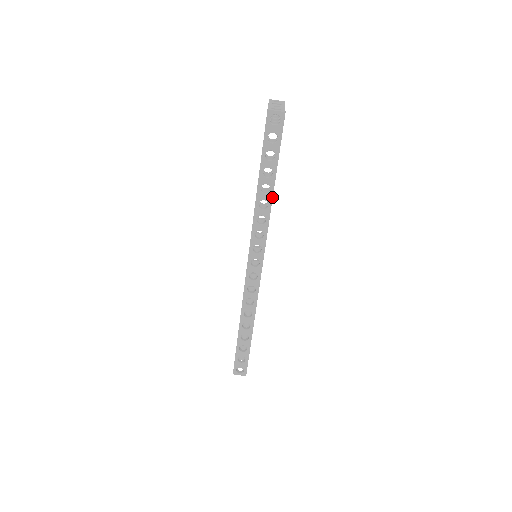
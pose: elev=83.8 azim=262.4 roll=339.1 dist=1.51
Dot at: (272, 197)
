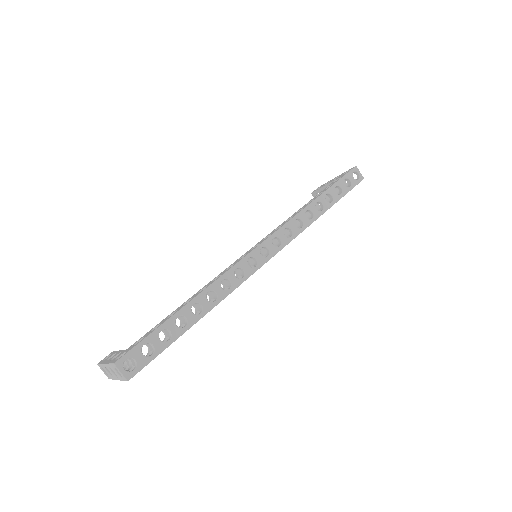
Dot at: (319, 216)
